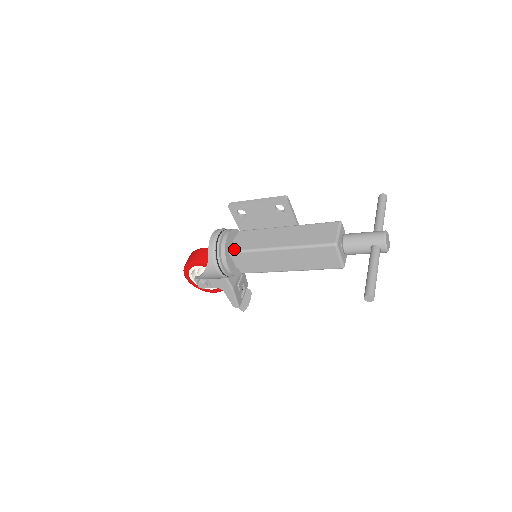
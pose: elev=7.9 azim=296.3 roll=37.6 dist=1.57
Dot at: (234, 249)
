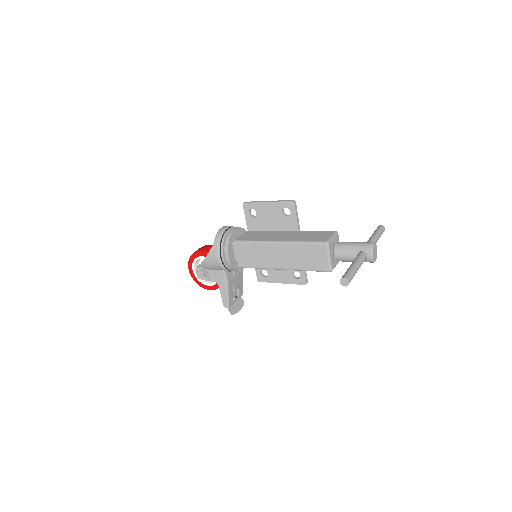
Dot at: (238, 239)
